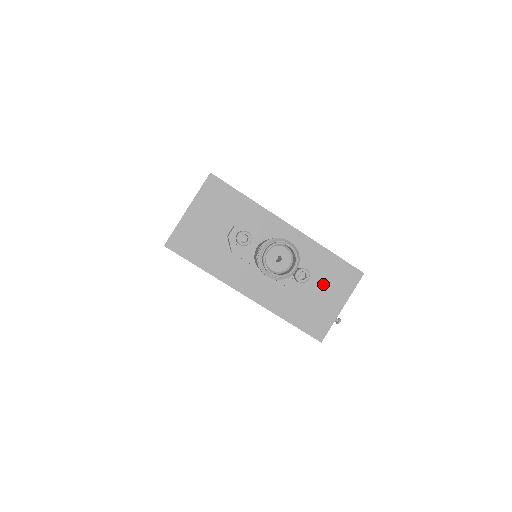
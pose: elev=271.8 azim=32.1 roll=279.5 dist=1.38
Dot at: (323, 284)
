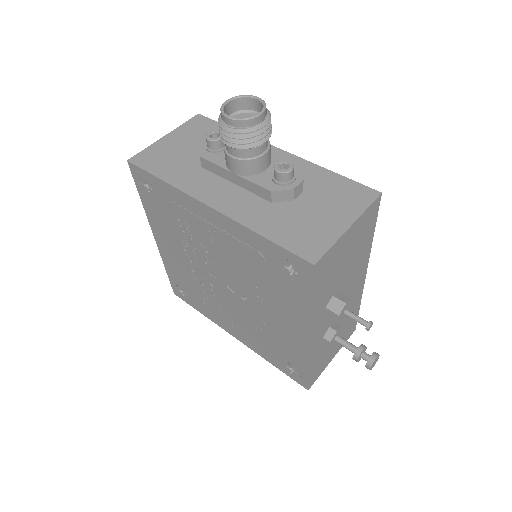
Dot at: (320, 200)
